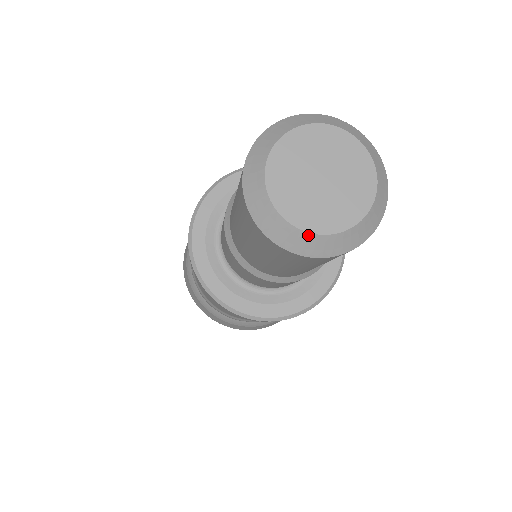
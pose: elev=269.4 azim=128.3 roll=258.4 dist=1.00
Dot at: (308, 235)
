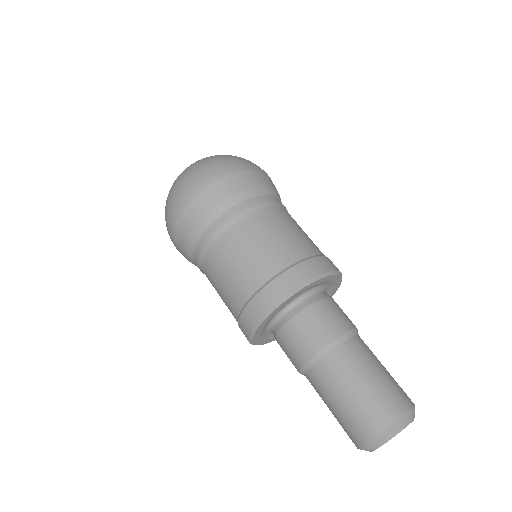
Dot at: (370, 451)
